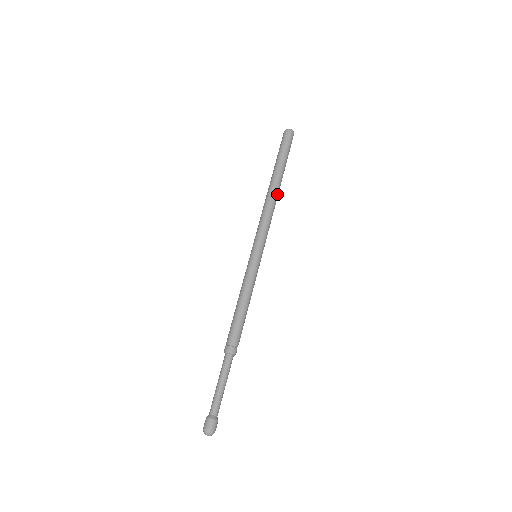
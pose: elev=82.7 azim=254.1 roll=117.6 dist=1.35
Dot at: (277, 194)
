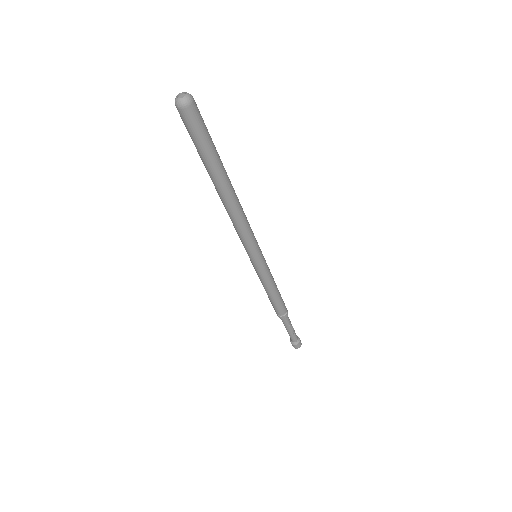
Dot at: (235, 197)
